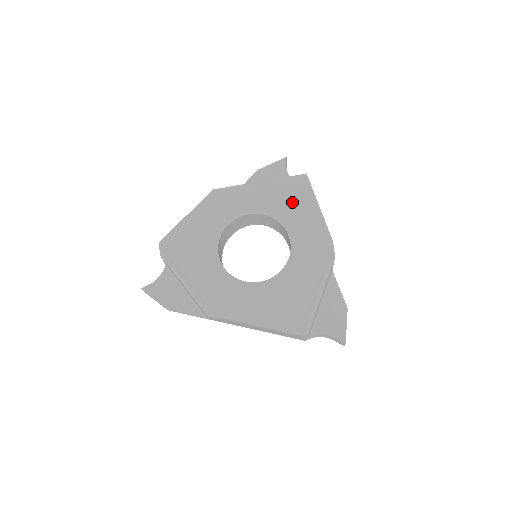
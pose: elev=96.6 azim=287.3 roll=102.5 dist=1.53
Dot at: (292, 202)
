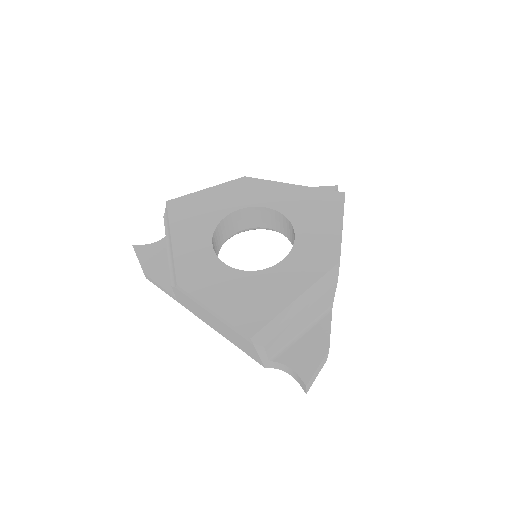
Dot at: (316, 212)
